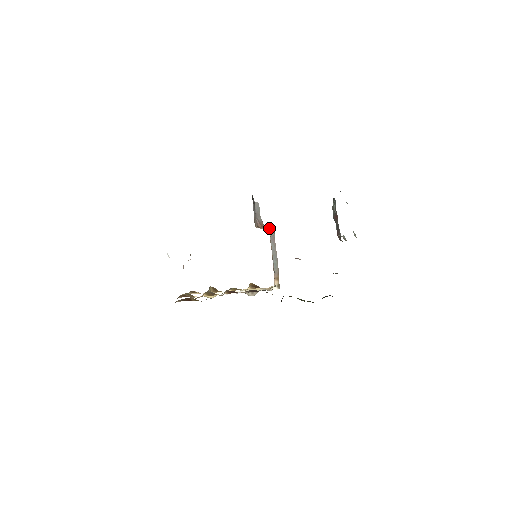
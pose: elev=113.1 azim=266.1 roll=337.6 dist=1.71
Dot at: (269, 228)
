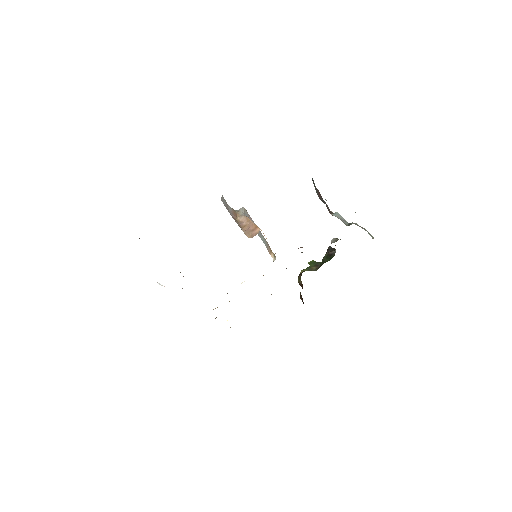
Dot at: (241, 211)
